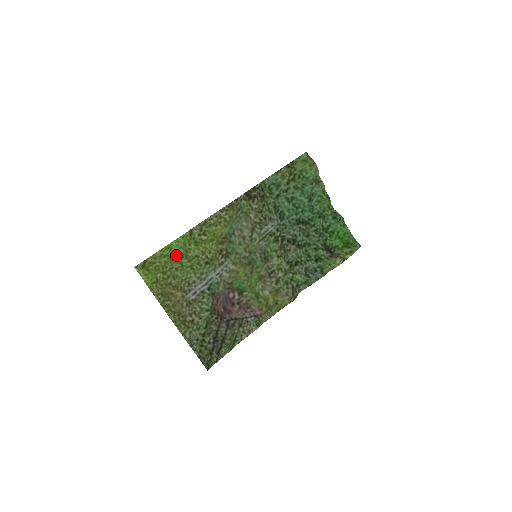
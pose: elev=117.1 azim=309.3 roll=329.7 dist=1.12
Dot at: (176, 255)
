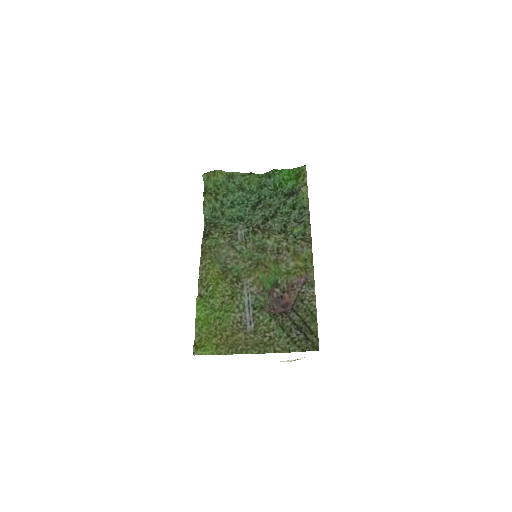
Dot at: (208, 318)
